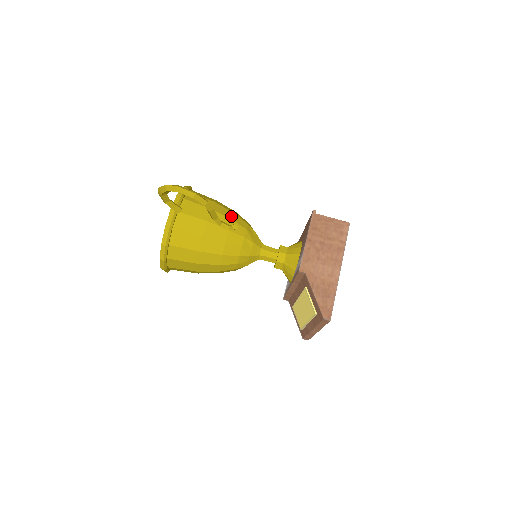
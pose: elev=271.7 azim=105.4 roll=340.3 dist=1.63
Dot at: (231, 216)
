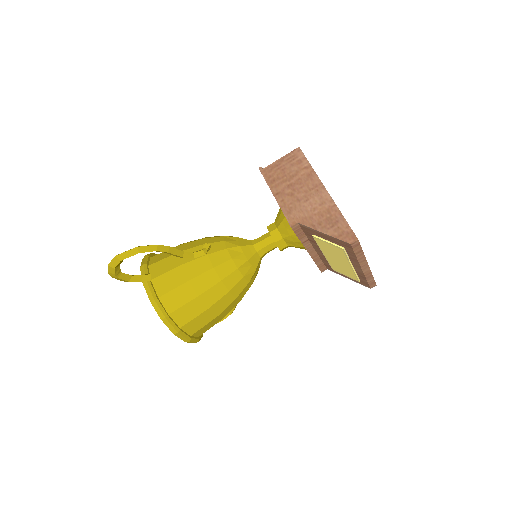
Dot at: (201, 243)
